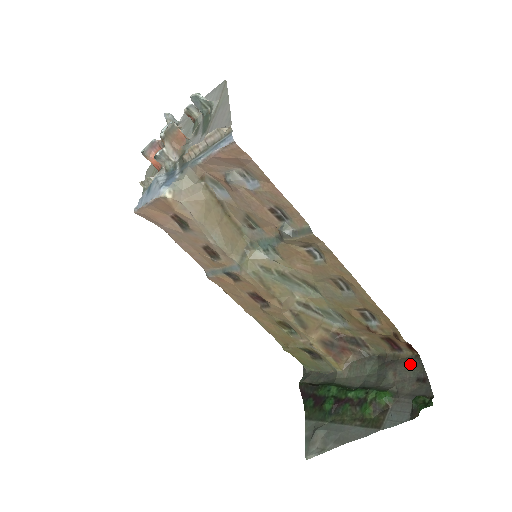
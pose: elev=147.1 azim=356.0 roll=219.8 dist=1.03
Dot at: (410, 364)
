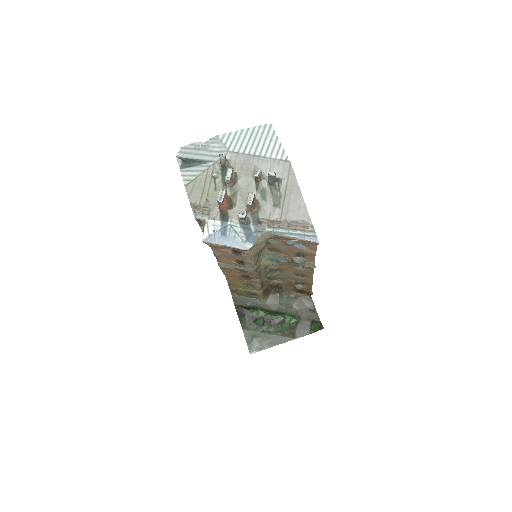
Dot at: (306, 301)
